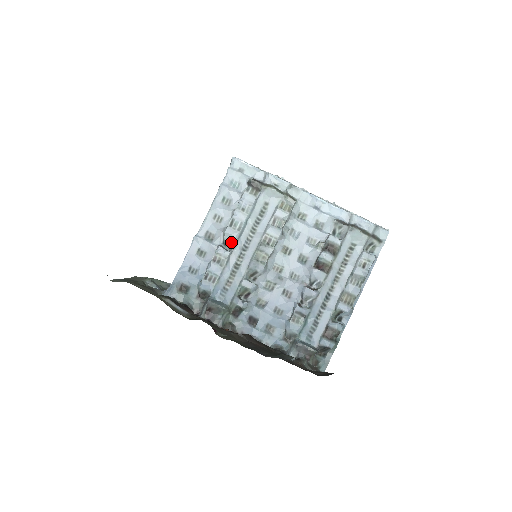
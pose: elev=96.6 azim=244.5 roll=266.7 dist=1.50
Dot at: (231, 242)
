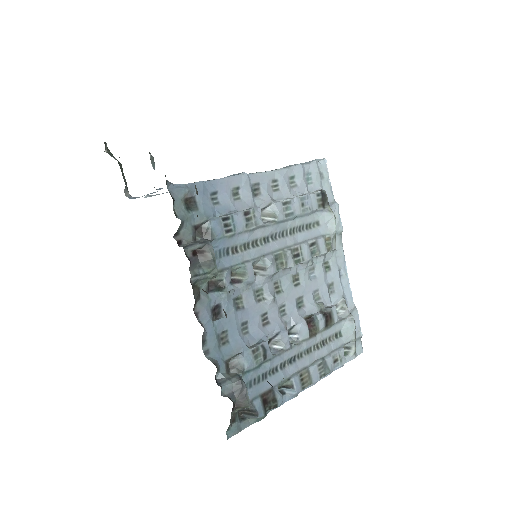
Dot at: (269, 217)
